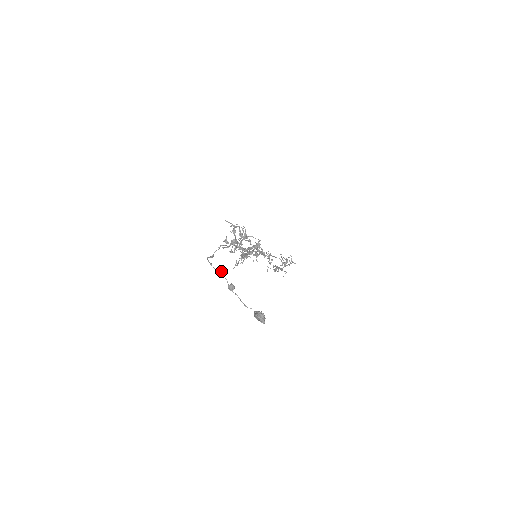
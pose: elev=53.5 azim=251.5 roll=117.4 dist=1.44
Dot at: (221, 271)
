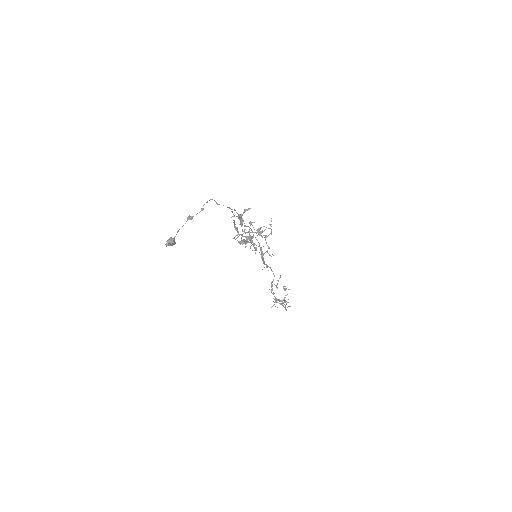
Dot at: (202, 209)
